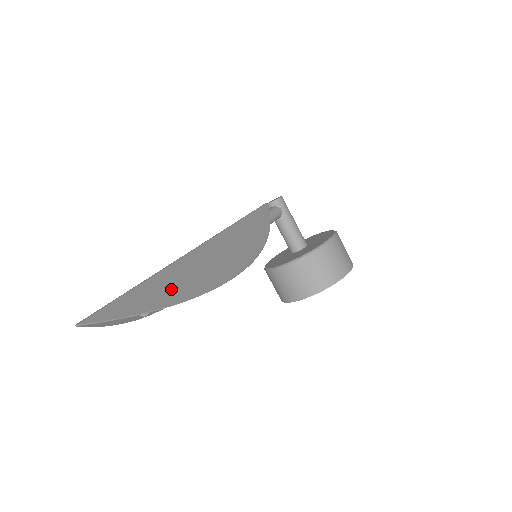
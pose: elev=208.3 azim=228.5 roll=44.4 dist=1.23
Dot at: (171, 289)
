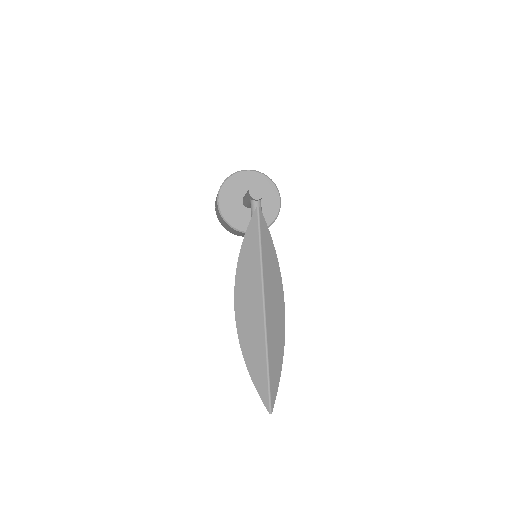
Dot at: (277, 356)
